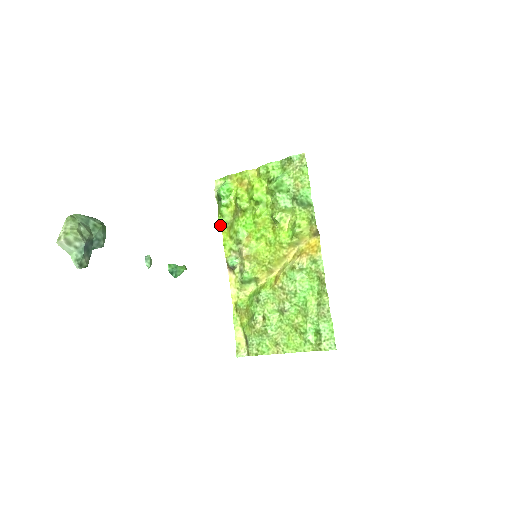
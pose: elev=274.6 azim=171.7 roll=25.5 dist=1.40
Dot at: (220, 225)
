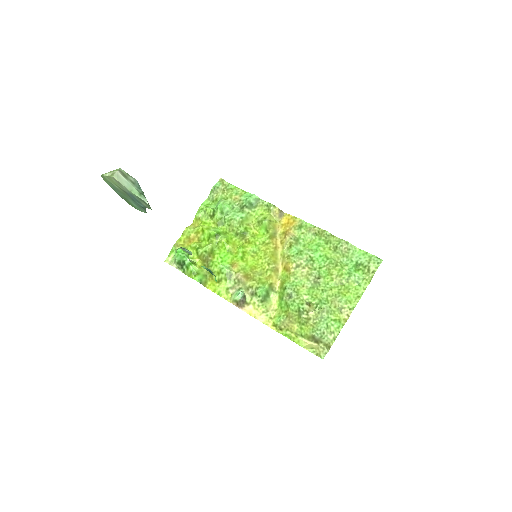
Dot at: (201, 281)
